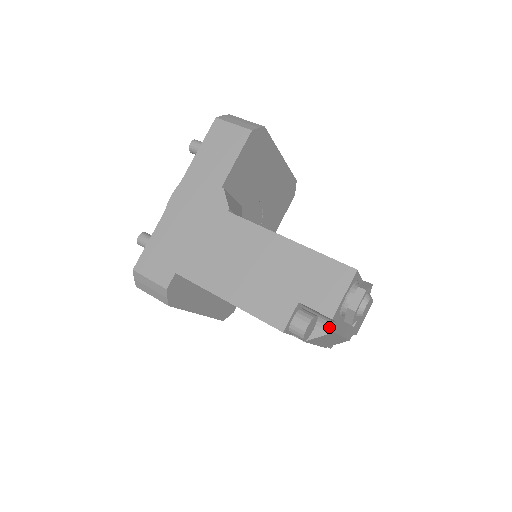
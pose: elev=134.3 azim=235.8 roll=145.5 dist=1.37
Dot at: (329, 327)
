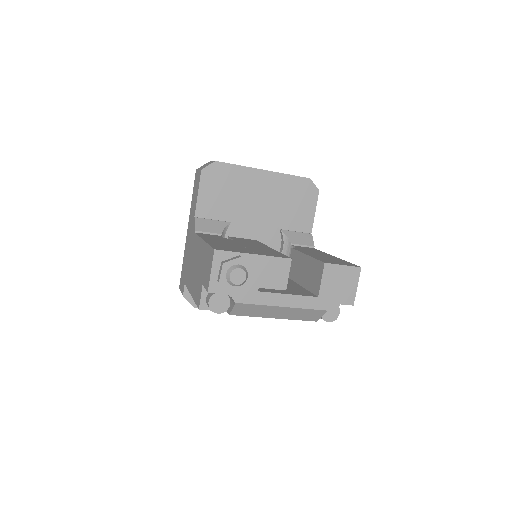
Dot at: (233, 299)
